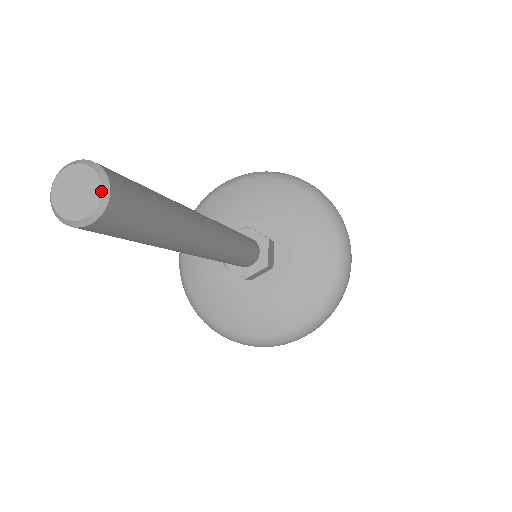
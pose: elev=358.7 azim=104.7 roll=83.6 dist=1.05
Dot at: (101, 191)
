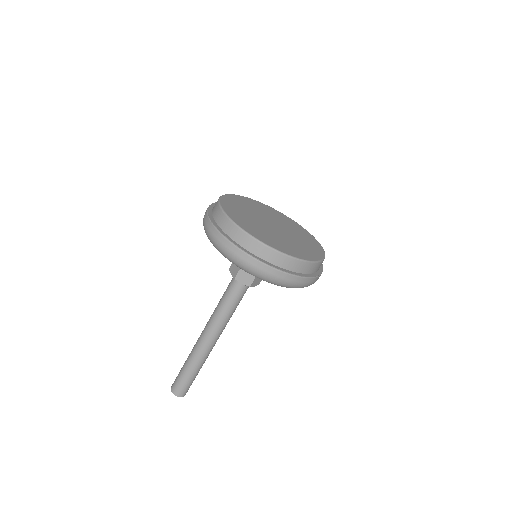
Dot at: occluded
